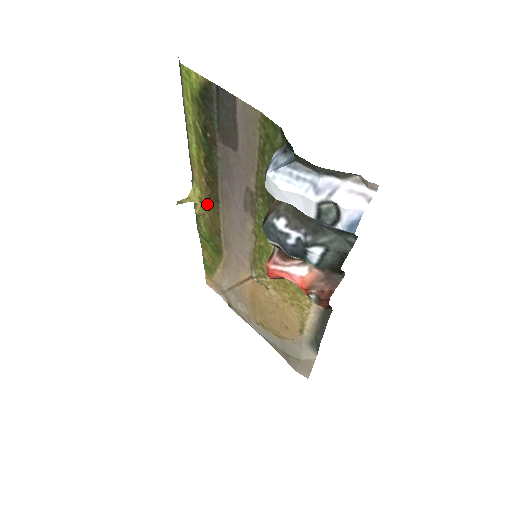
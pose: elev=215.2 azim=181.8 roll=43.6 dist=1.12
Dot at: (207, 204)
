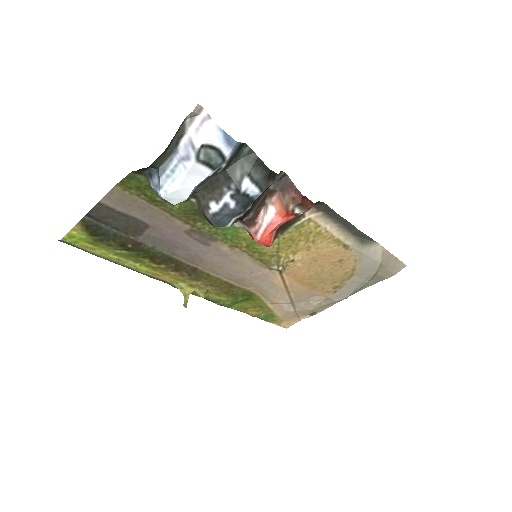
Dot at: (197, 282)
